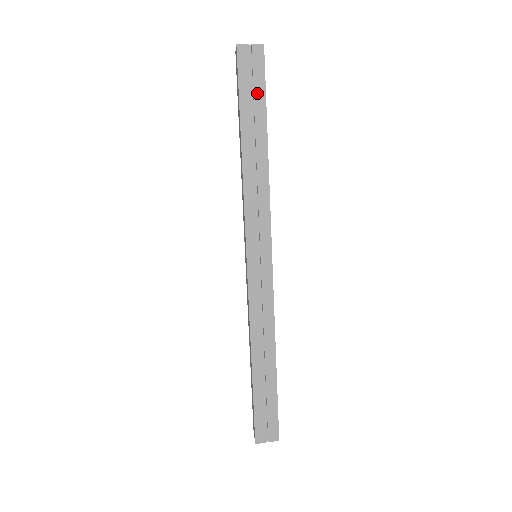
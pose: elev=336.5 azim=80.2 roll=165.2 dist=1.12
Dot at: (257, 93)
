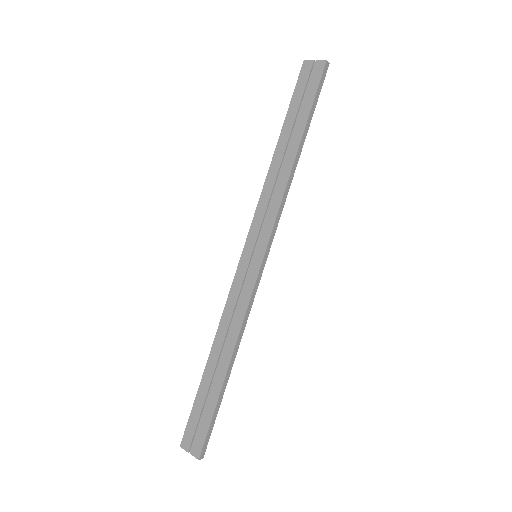
Dot at: (306, 102)
